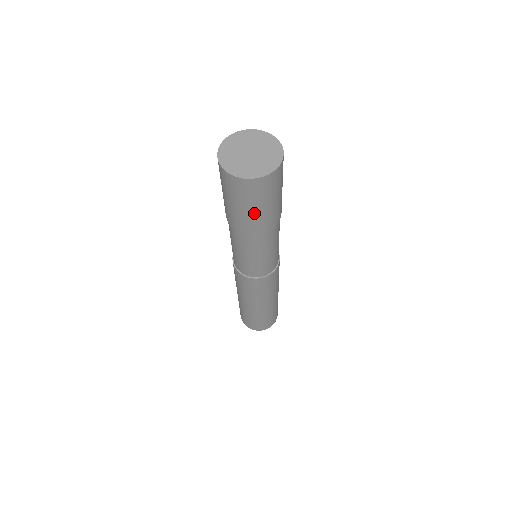
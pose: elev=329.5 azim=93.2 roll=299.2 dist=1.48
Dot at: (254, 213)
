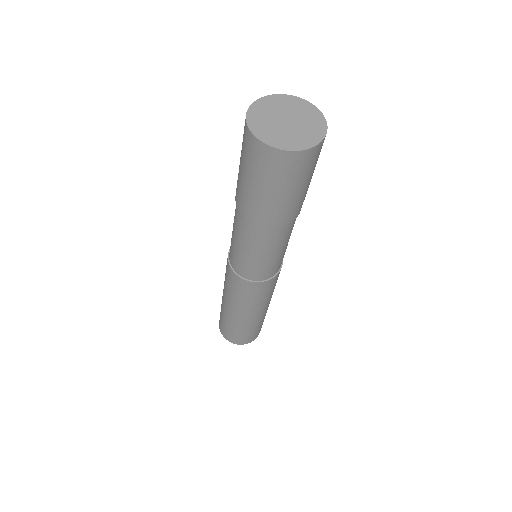
Dot at: (303, 191)
